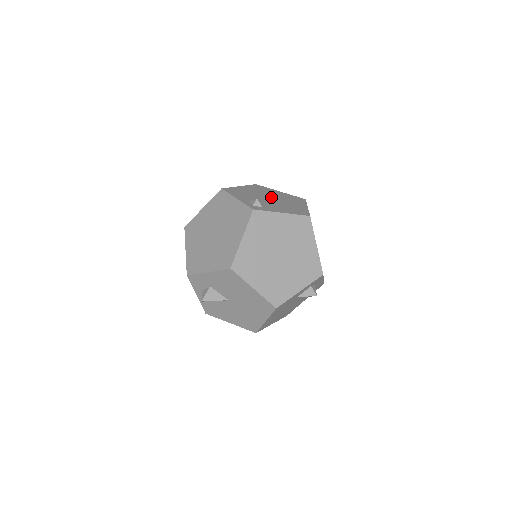
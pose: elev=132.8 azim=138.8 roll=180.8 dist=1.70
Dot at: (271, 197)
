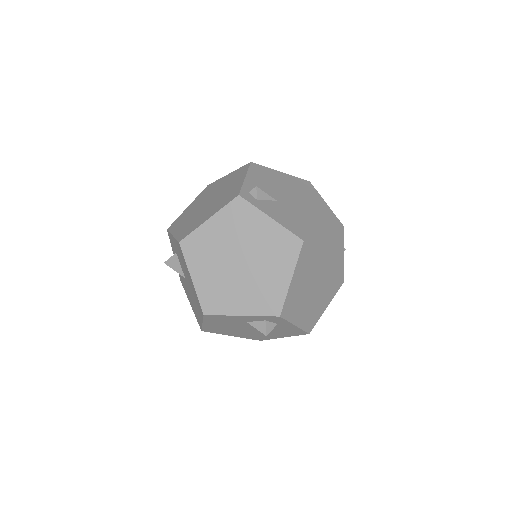
Dot at: (297, 200)
